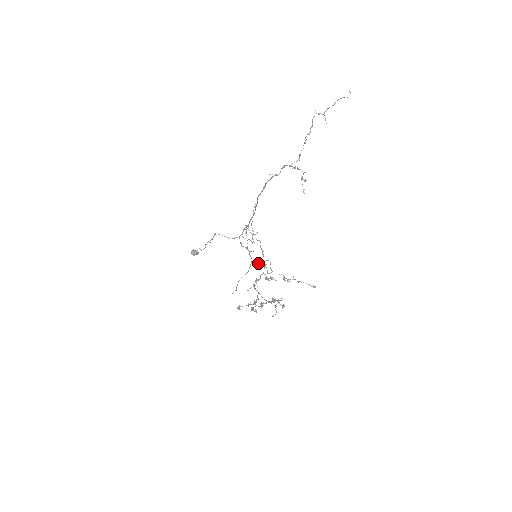
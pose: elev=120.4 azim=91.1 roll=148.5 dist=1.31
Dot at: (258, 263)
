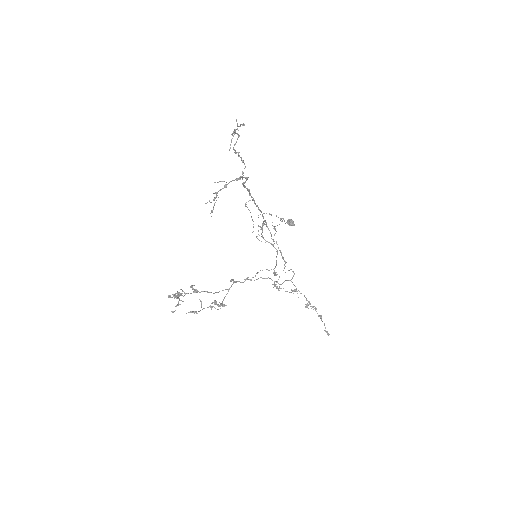
Dot at: occluded
